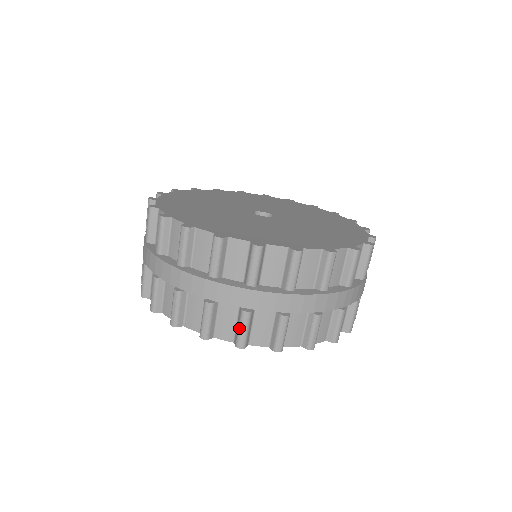
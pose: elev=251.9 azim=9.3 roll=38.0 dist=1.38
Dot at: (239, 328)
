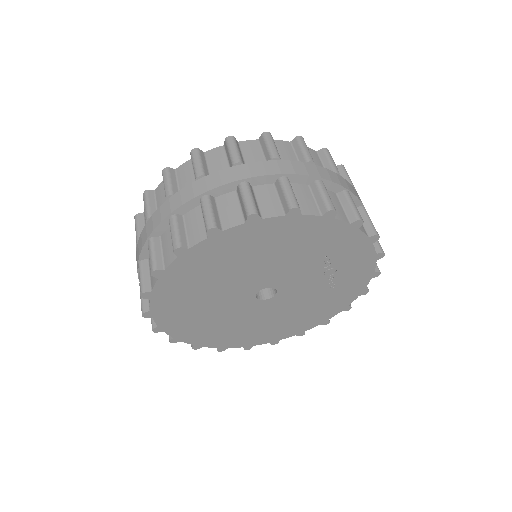
Dot at: (149, 258)
